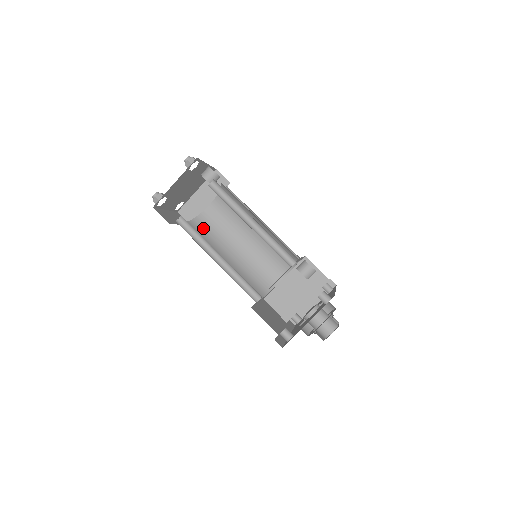
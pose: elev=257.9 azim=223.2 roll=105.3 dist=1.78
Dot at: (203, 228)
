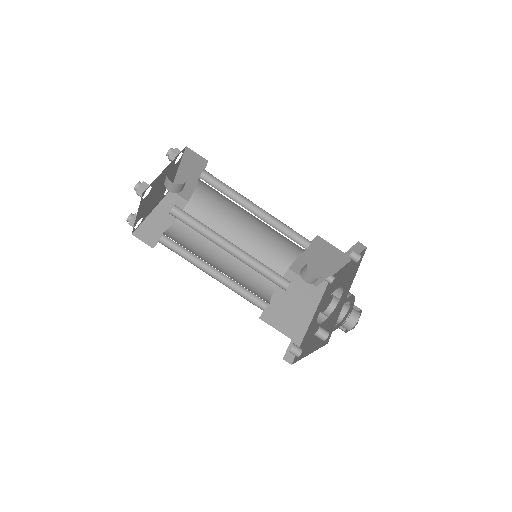
Dot at: (199, 215)
